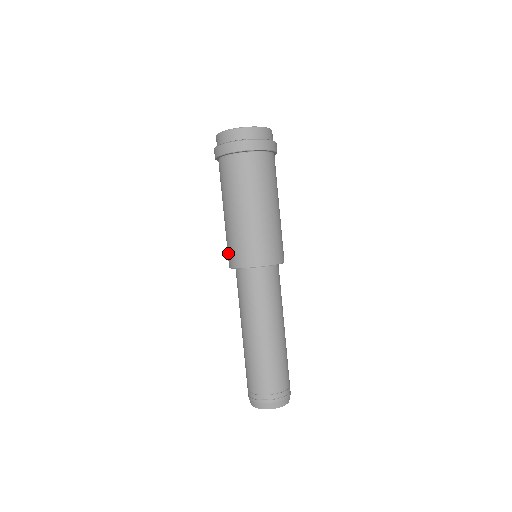
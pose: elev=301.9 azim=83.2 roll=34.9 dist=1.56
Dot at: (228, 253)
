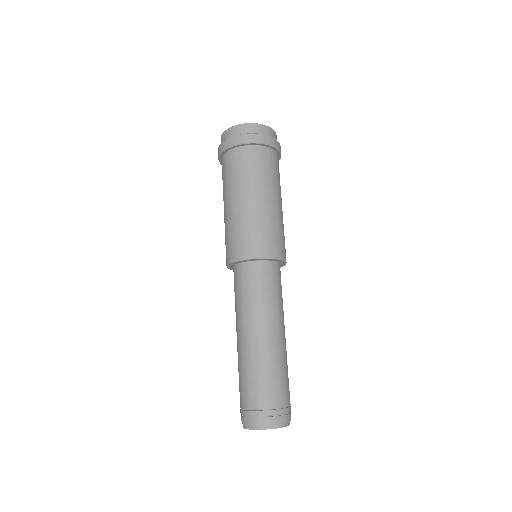
Dot at: (226, 249)
